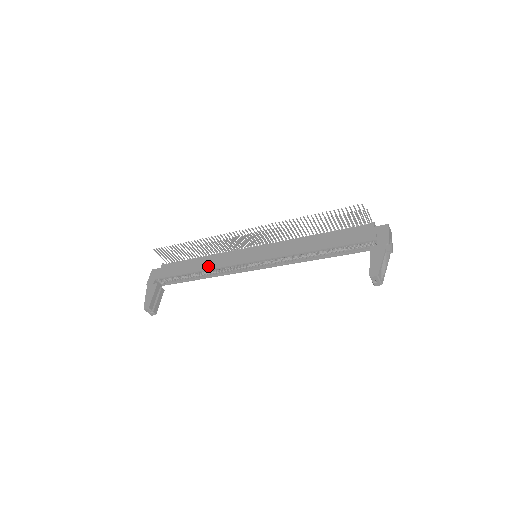
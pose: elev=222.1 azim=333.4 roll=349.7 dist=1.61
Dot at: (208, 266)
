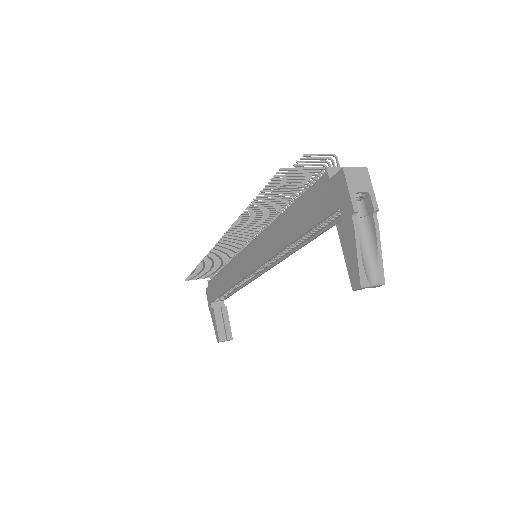
Dot at: (230, 282)
